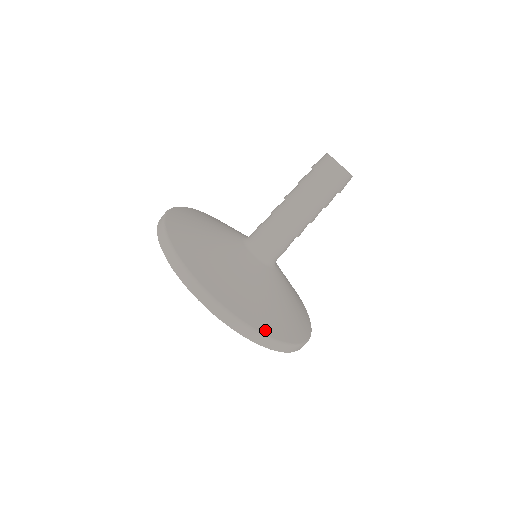
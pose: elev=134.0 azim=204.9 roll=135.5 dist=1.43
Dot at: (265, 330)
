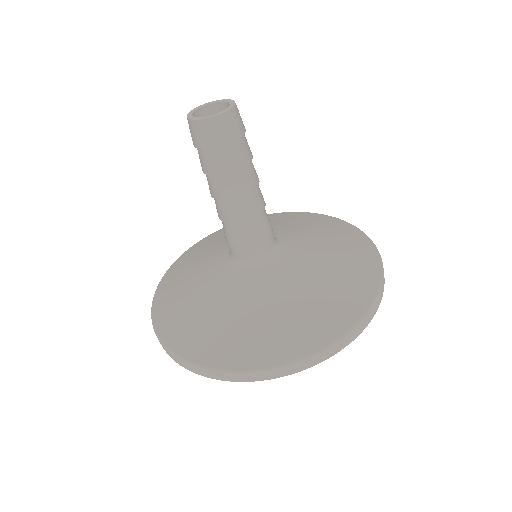
Dot at: (255, 363)
